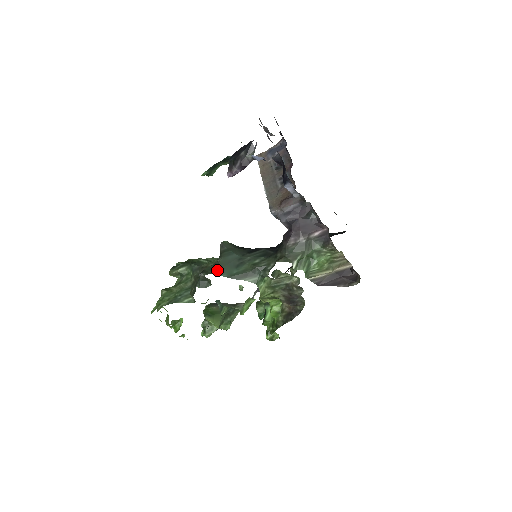
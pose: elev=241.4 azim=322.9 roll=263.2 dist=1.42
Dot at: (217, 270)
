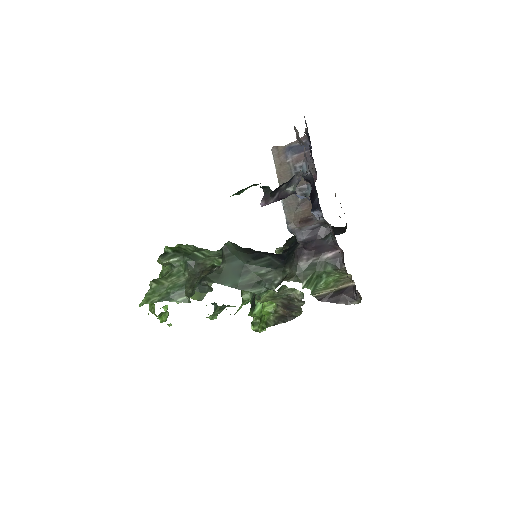
Dot at: (221, 279)
